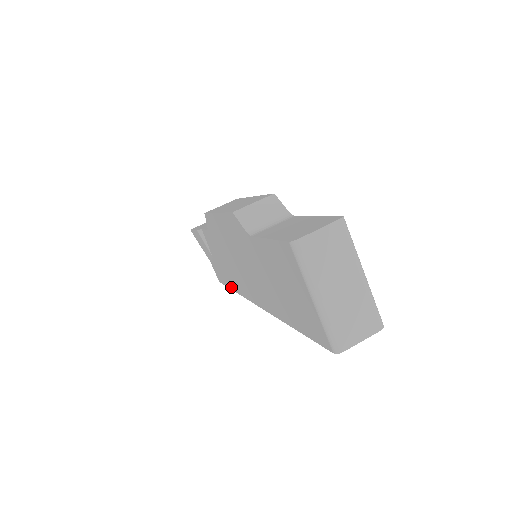
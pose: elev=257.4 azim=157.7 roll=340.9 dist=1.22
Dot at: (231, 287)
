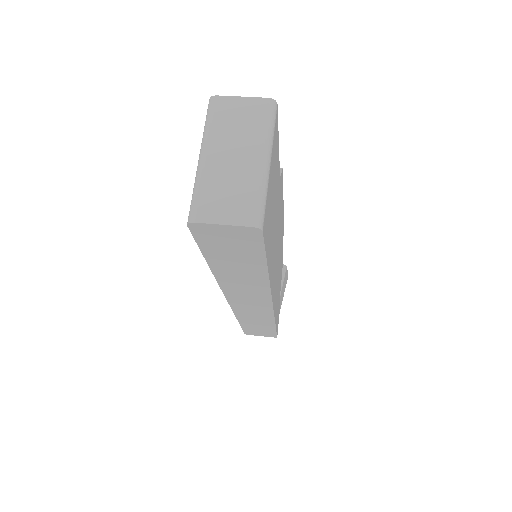
Dot at: occluded
